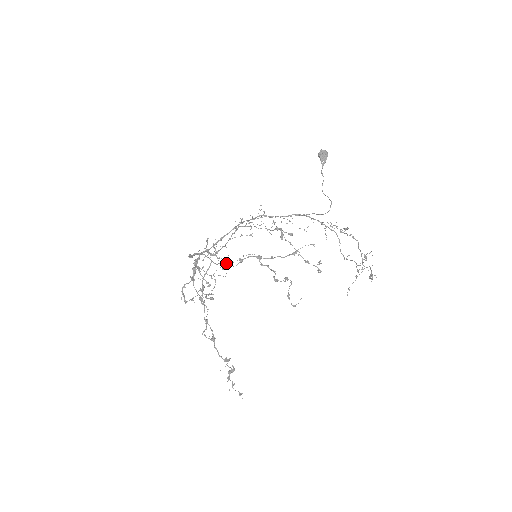
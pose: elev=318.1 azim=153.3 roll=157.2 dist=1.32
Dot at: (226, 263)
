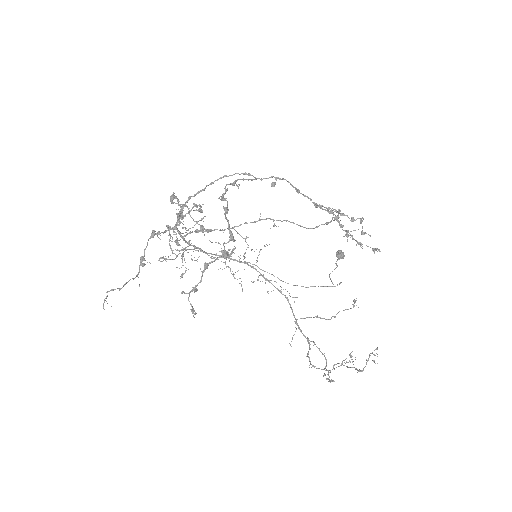
Dot at: (284, 179)
